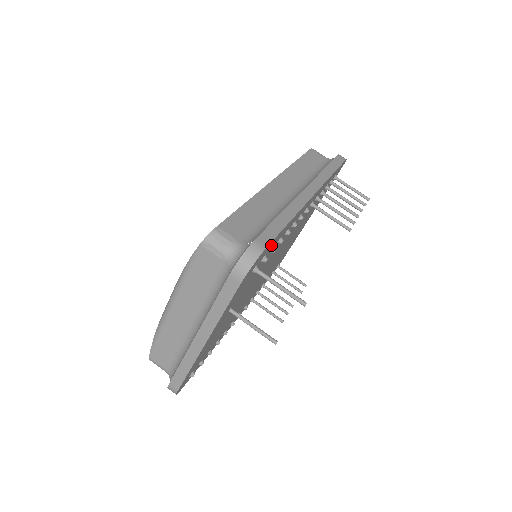
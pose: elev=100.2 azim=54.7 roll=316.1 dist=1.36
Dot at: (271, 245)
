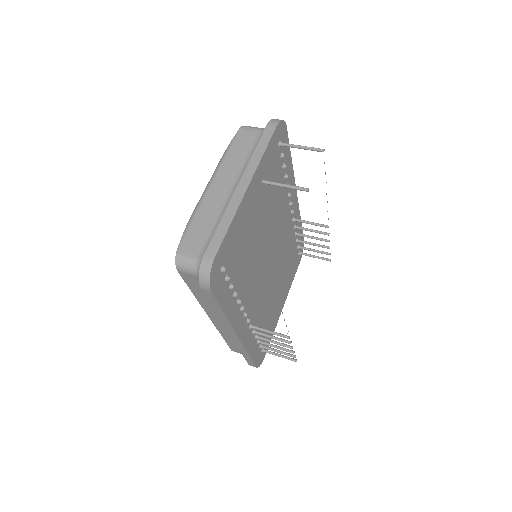
Dot at: (285, 149)
